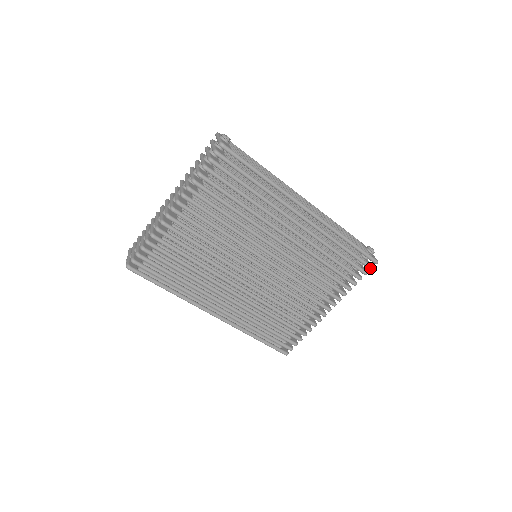
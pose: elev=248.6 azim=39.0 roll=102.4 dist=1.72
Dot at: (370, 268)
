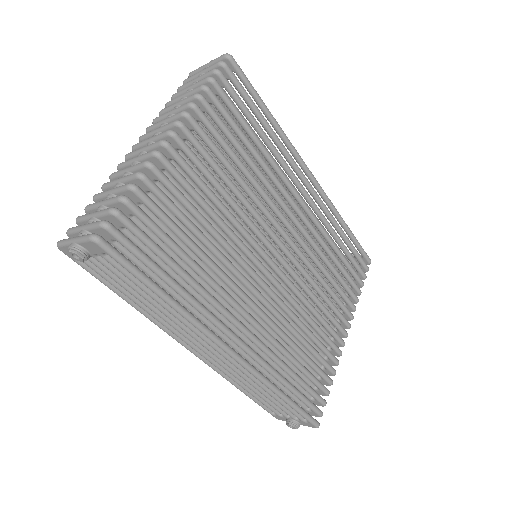
Dot at: (367, 268)
